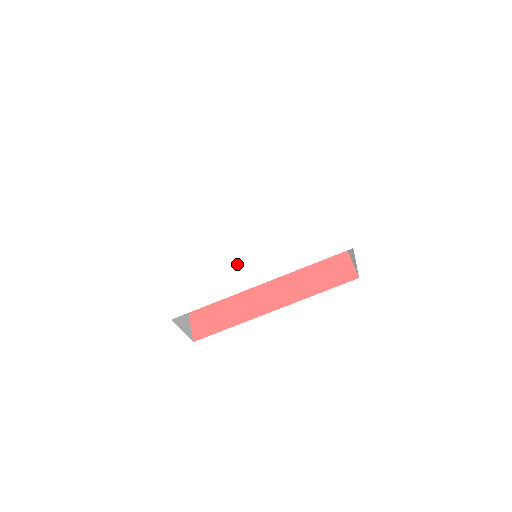
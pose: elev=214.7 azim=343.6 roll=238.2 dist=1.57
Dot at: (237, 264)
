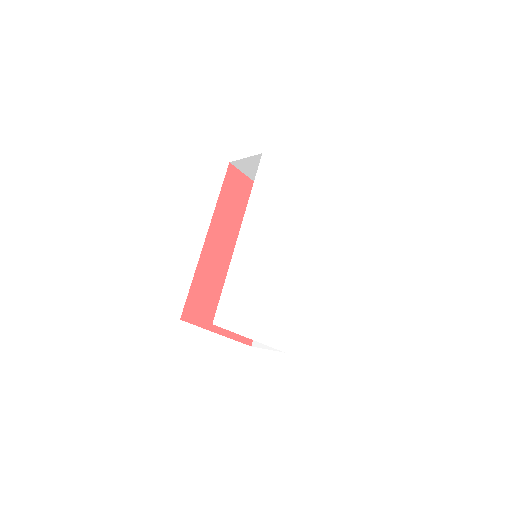
Dot at: (283, 278)
